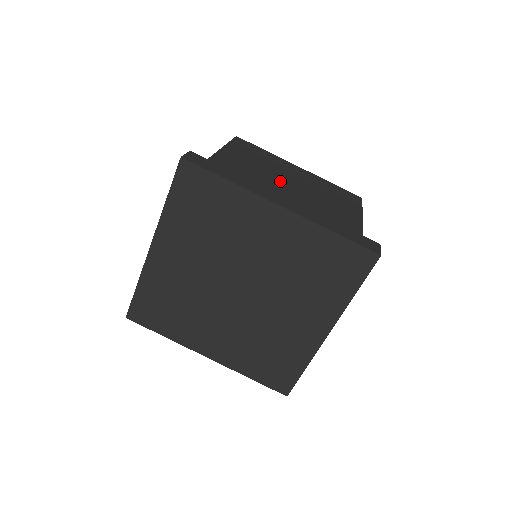
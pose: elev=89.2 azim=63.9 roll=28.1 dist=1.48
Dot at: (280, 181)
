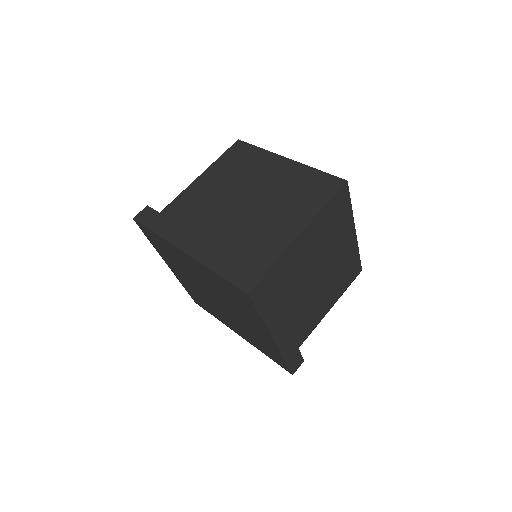
Dot at: (315, 271)
